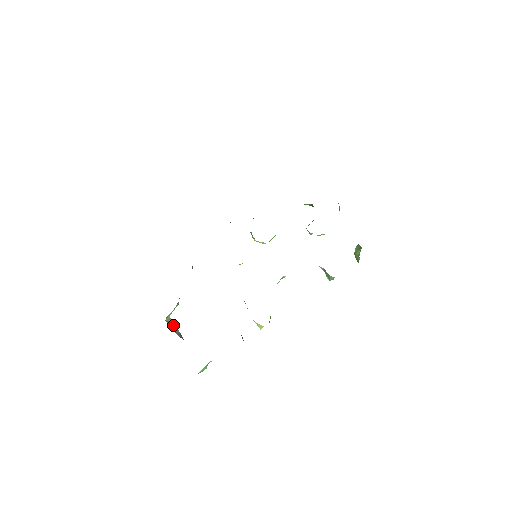
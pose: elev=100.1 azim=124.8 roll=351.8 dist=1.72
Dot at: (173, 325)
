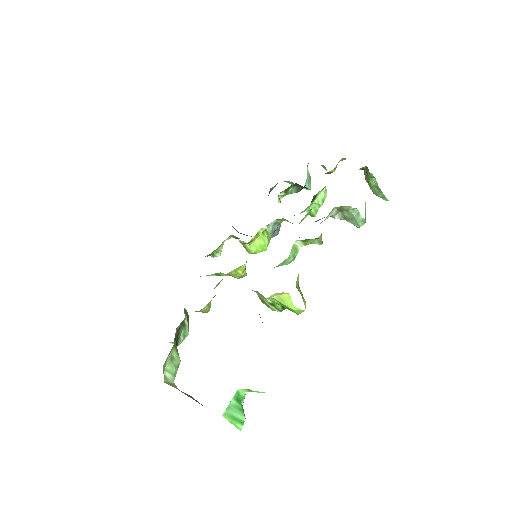
Dot at: (181, 391)
